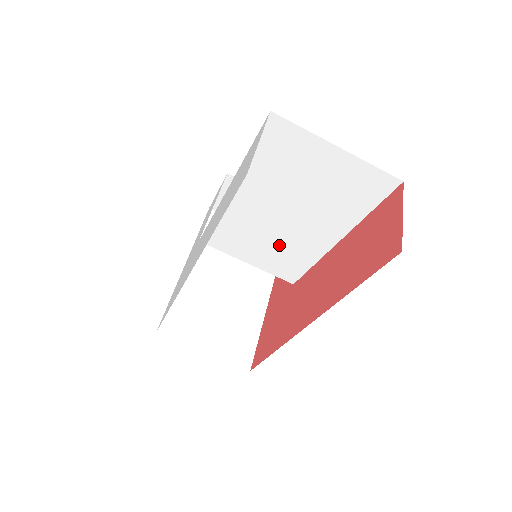
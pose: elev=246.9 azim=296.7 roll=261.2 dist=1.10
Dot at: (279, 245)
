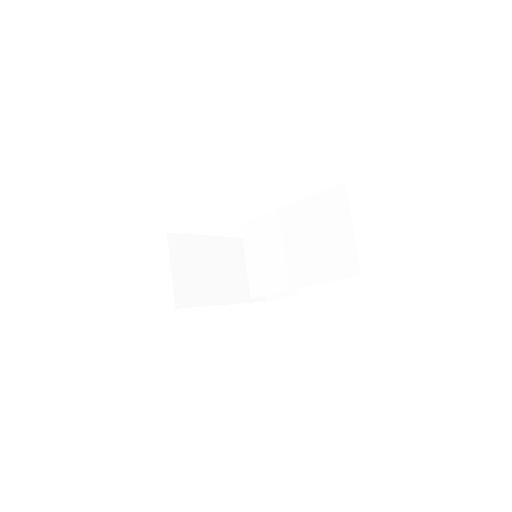
Dot at: (272, 263)
